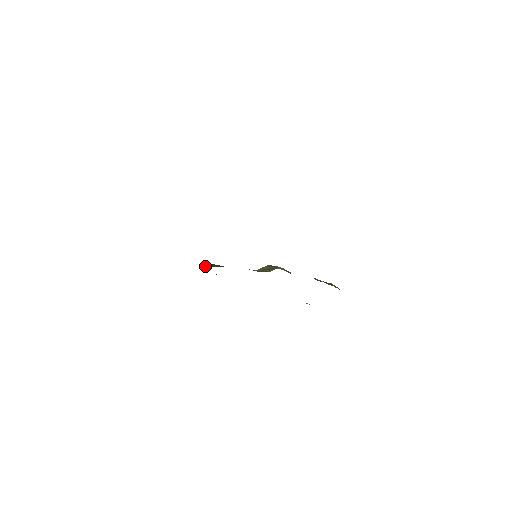
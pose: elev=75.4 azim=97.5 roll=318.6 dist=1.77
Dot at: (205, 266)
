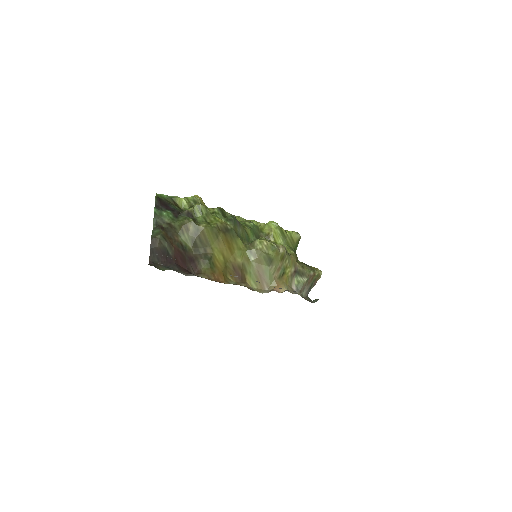
Dot at: (196, 246)
